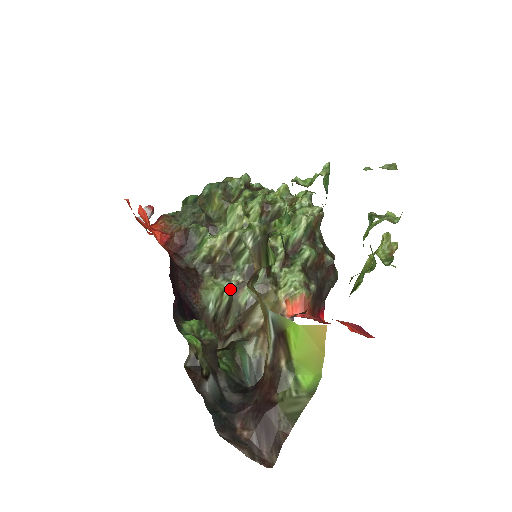
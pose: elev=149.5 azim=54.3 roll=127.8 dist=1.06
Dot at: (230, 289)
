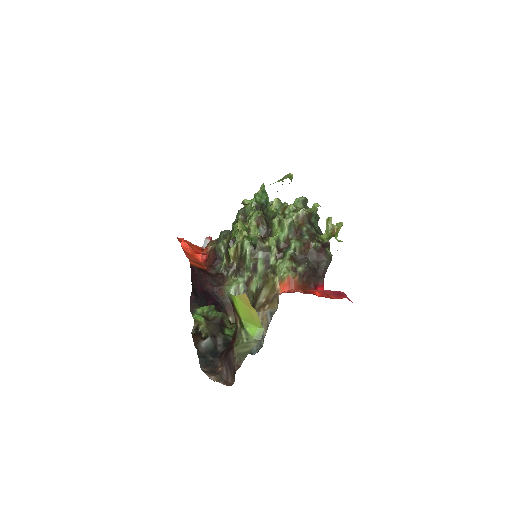
Dot at: (244, 282)
